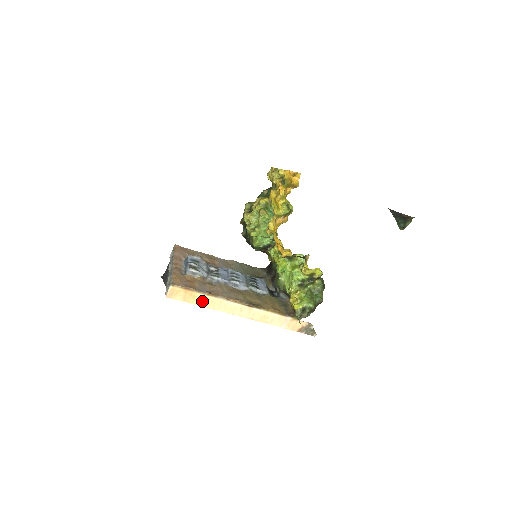
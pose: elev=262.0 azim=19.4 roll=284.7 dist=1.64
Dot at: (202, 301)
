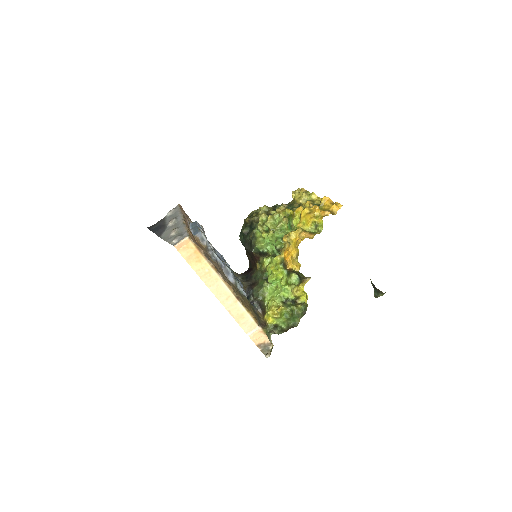
Dot at: (202, 269)
